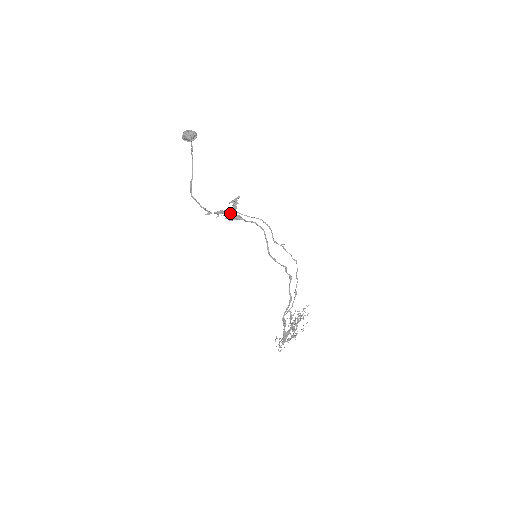
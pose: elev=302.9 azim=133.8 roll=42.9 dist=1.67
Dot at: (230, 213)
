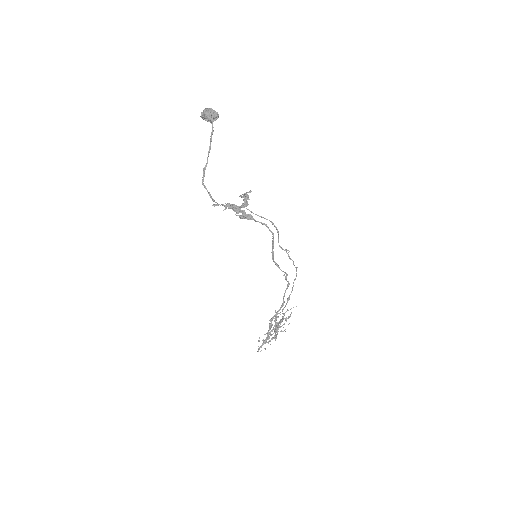
Dot at: (242, 211)
